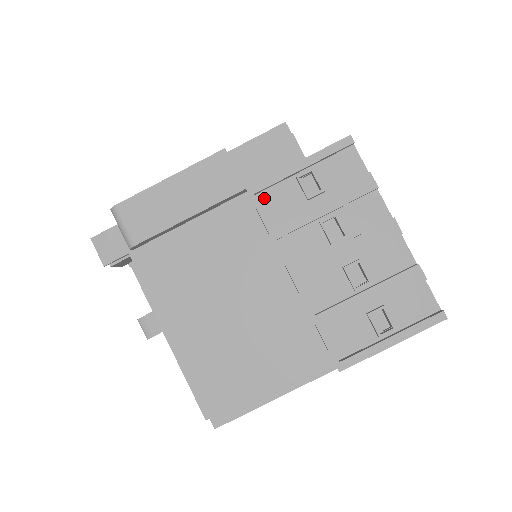
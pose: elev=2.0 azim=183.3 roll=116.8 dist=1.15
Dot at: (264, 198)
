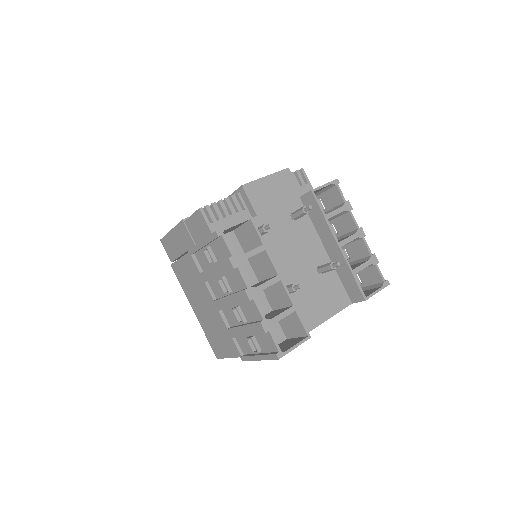
Dot at: (198, 256)
